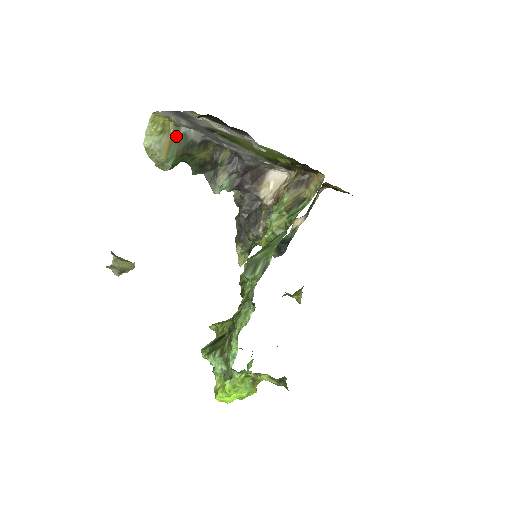
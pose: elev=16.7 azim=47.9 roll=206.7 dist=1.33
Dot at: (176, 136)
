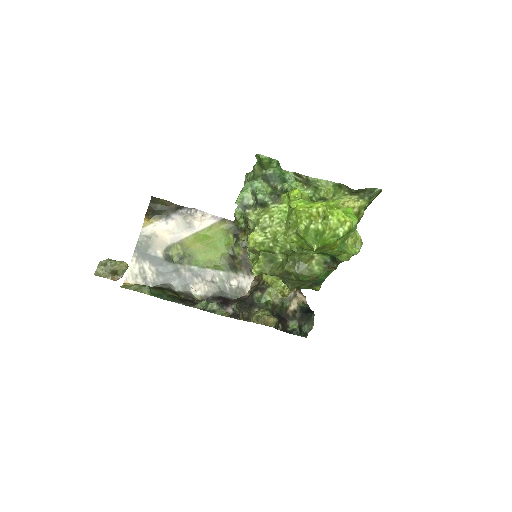
Dot at: occluded
